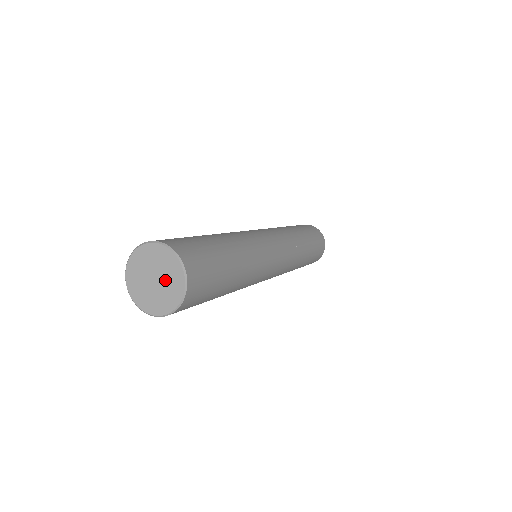
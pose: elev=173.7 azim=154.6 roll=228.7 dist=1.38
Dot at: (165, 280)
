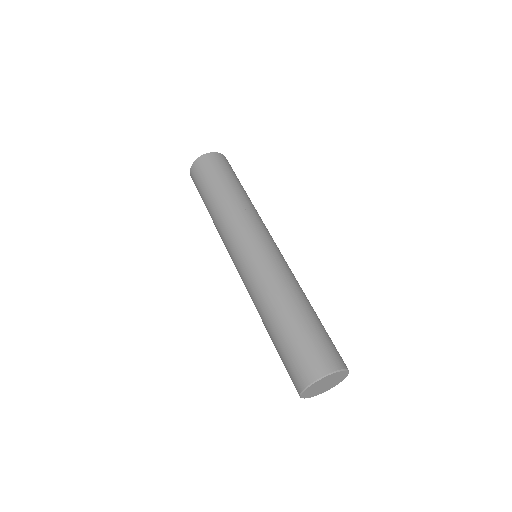
Dot at: (333, 380)
